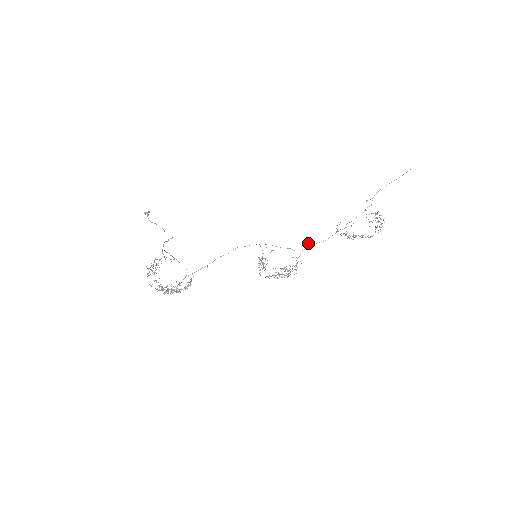
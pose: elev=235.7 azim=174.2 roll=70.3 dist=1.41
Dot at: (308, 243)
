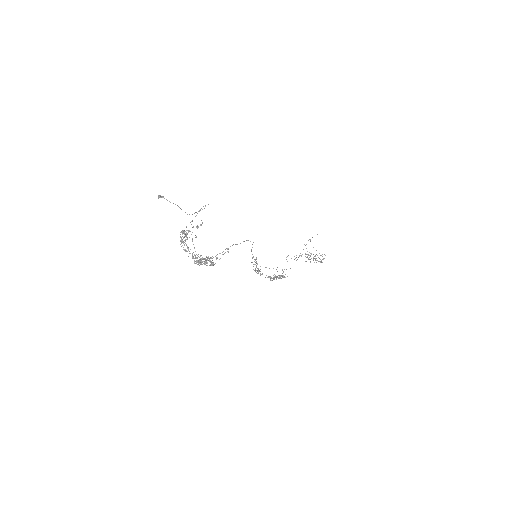
Dot at: occluded
